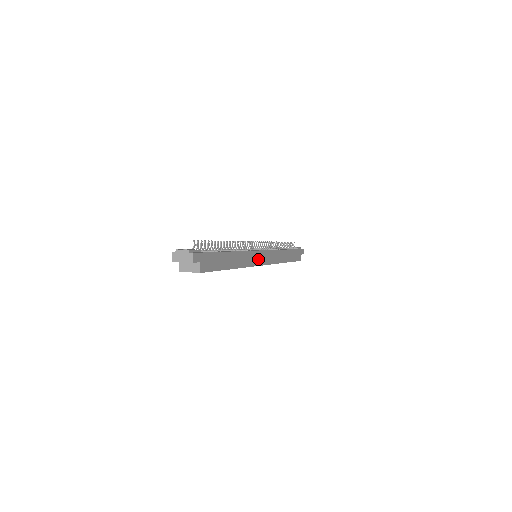
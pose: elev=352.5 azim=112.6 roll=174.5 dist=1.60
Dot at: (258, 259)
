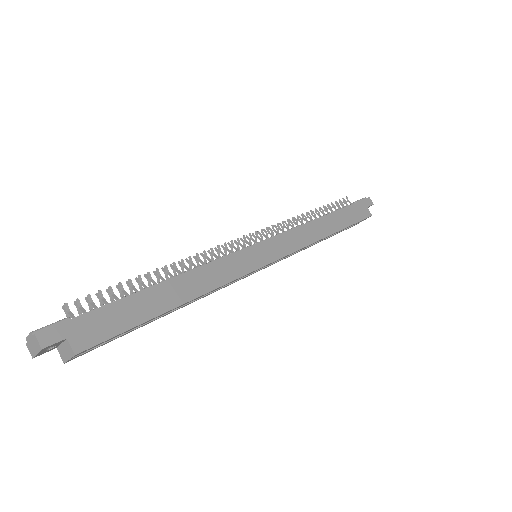
Dot at: (249, 261)
